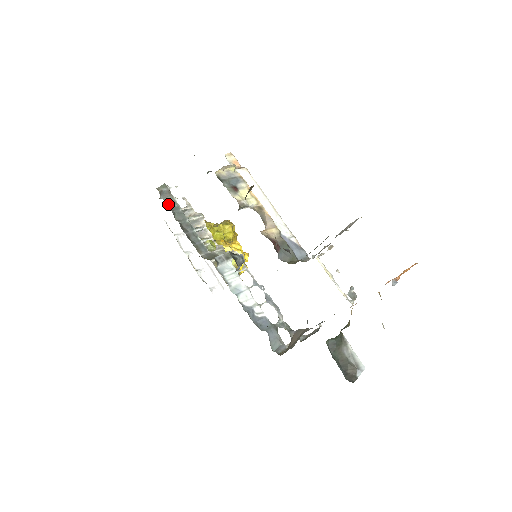
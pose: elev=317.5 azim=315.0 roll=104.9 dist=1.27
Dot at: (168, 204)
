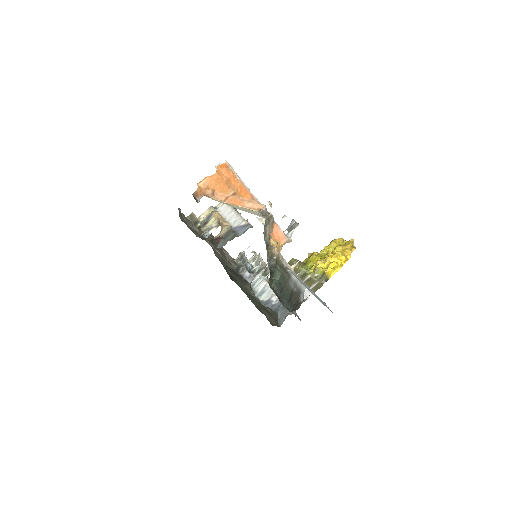
Dot at: (241, 264)
